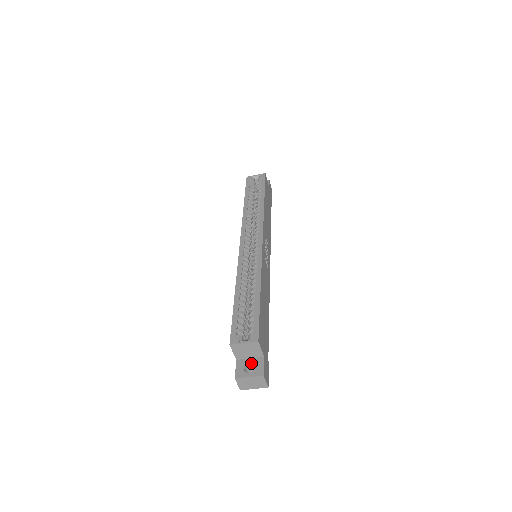
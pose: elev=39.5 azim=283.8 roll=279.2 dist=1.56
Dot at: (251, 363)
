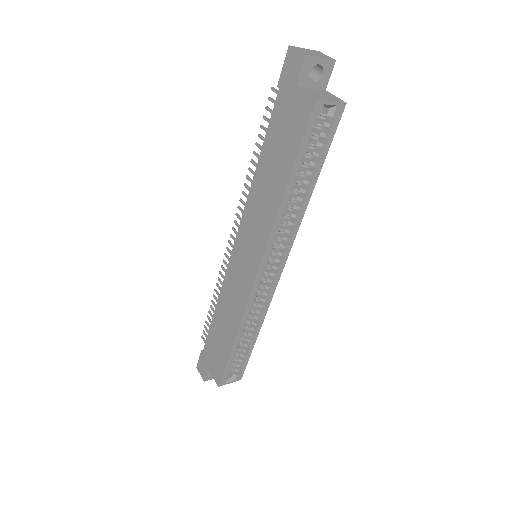
Dot at: occluded
